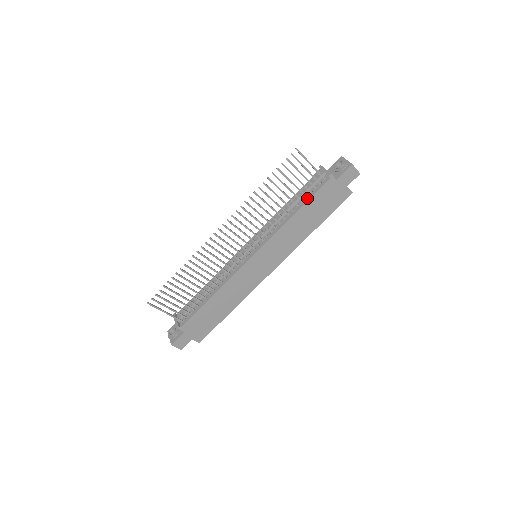
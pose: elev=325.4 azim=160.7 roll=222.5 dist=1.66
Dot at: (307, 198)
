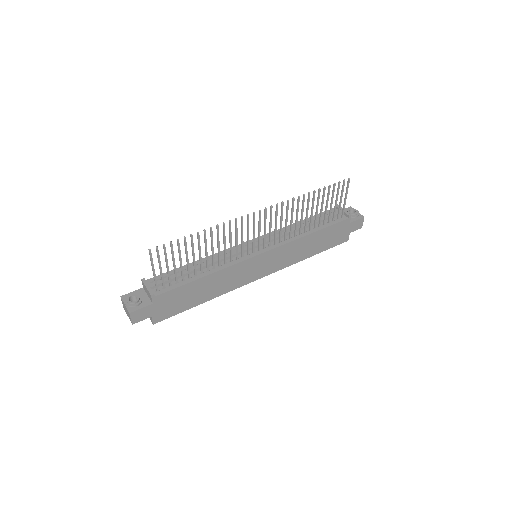
Dot at: (325, 225)
